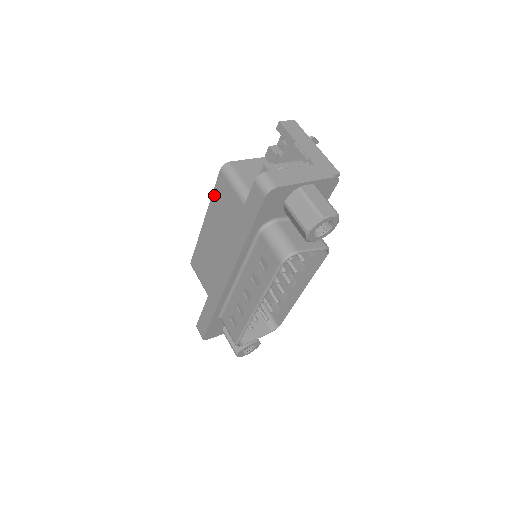
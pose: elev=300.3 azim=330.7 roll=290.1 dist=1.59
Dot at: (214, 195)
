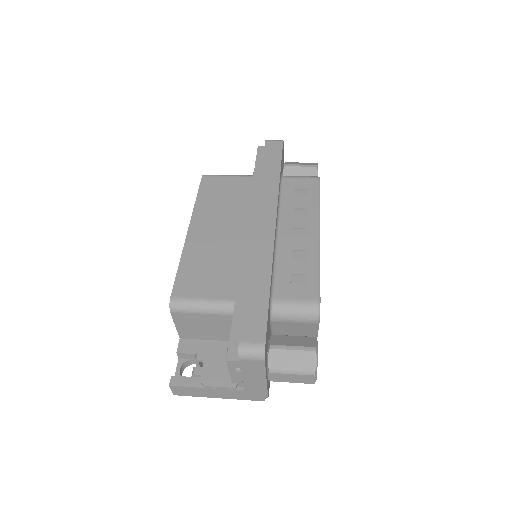
Dot at: (200, 197)
